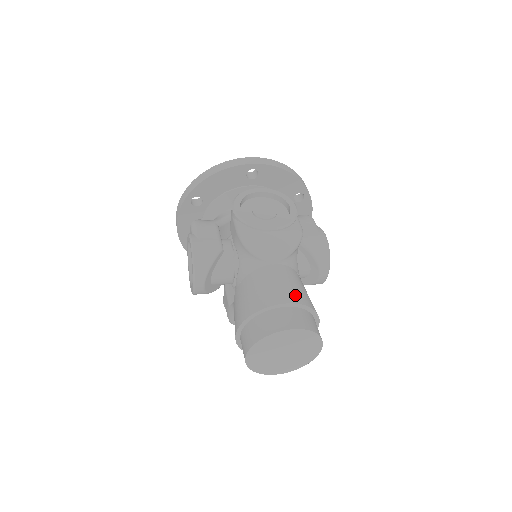
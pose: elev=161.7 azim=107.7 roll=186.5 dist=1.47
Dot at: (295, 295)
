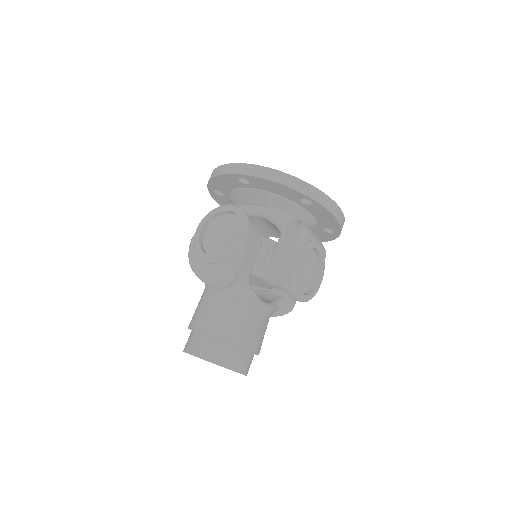
Dot at: (215, 326)
